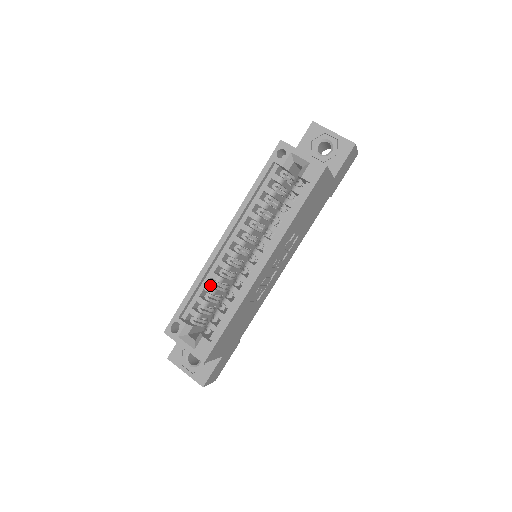
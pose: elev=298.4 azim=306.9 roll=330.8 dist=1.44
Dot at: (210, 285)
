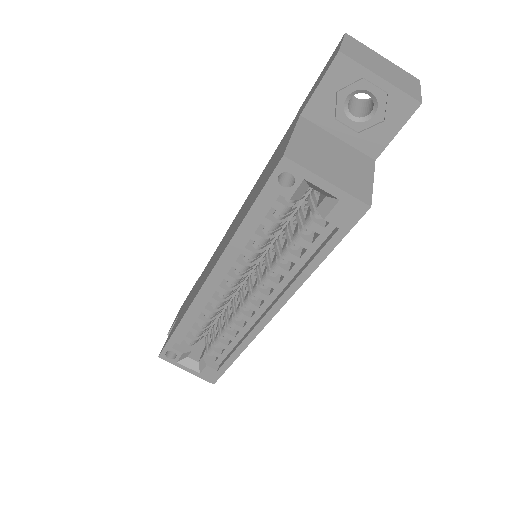
Dot at: occluded
